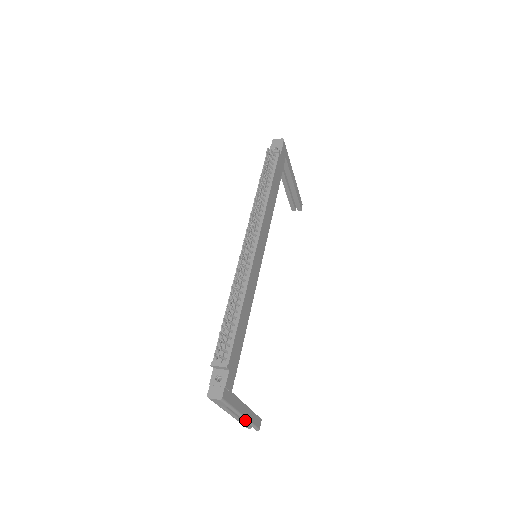
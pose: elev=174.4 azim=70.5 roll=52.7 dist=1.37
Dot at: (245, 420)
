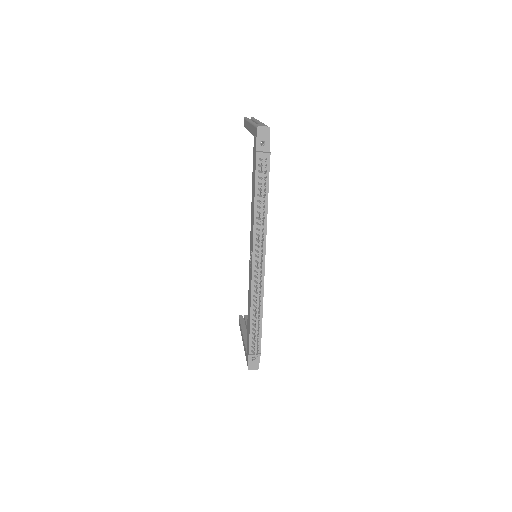
Dot at: occluded
